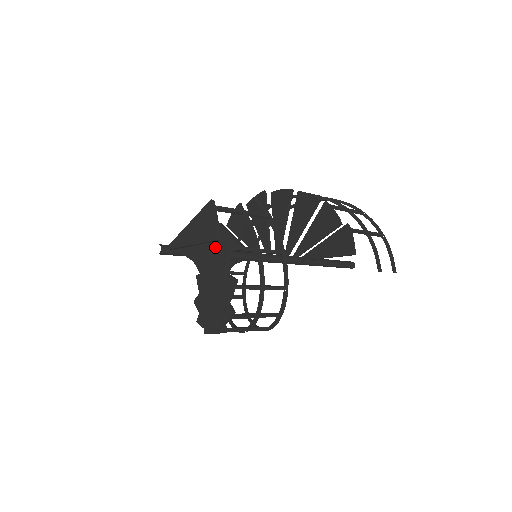
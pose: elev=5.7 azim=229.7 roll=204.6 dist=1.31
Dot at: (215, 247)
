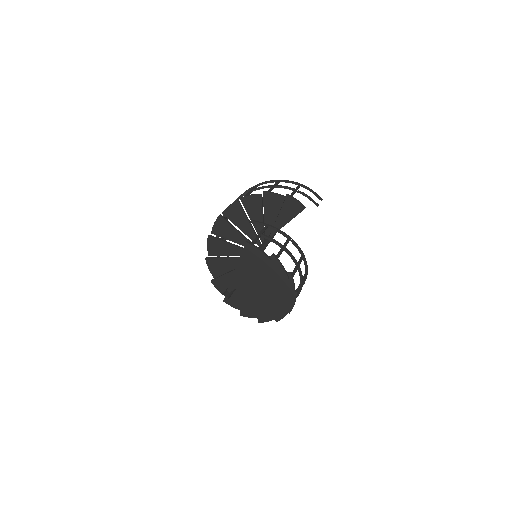
Dot at: (265, 266)
